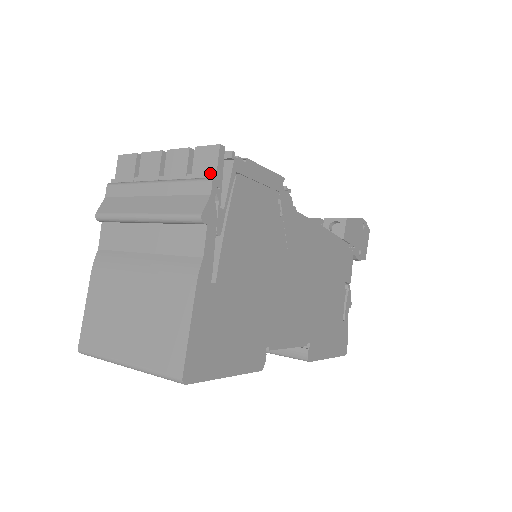
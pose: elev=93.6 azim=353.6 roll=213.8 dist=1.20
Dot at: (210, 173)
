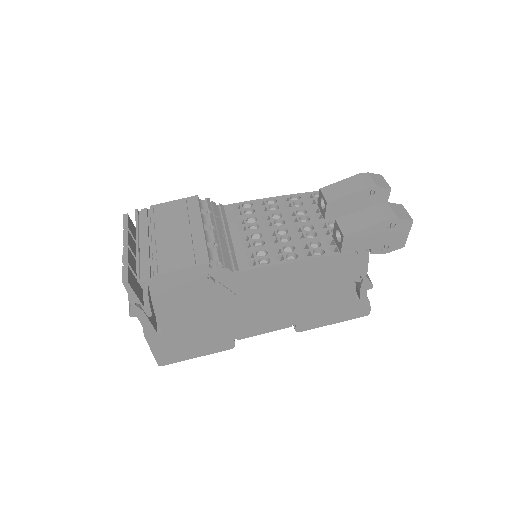
Dot at: occluded
